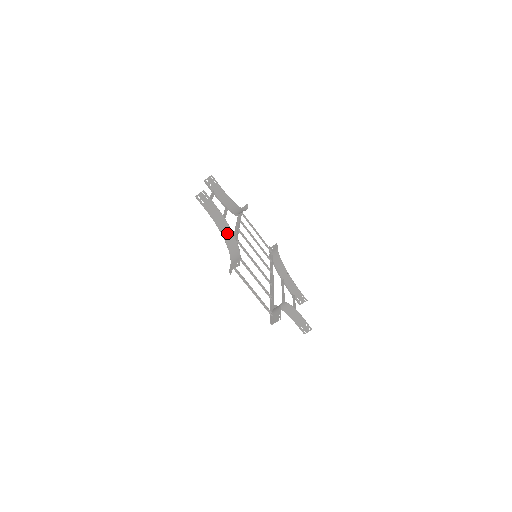
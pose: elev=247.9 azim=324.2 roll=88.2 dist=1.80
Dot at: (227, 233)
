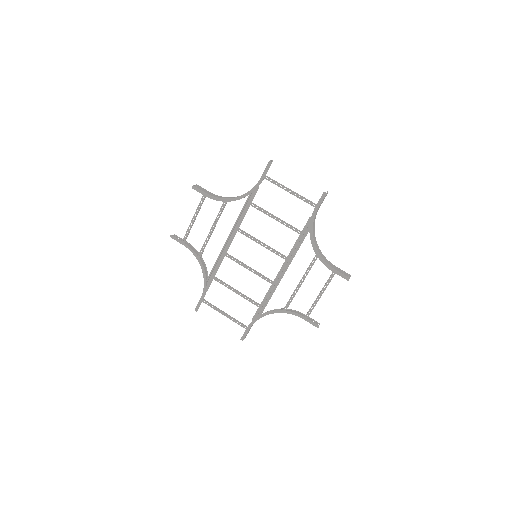
Dot at: (234, 197)
